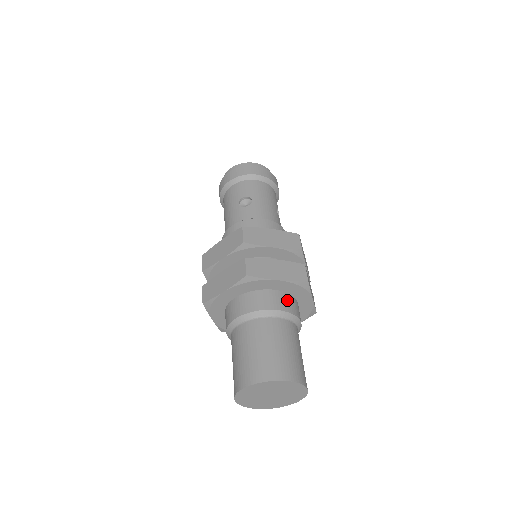
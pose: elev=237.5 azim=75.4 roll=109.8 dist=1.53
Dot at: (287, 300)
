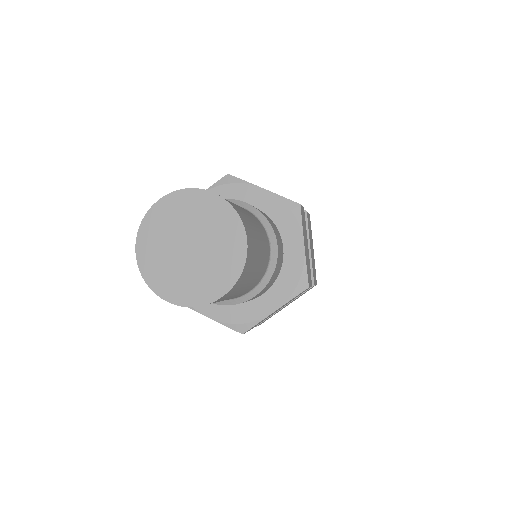
Dot at: occluded
